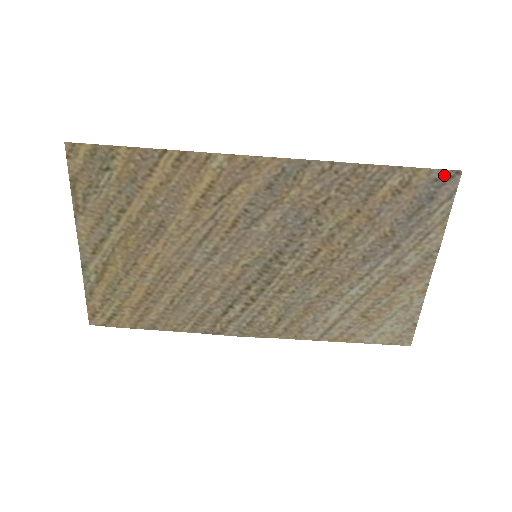
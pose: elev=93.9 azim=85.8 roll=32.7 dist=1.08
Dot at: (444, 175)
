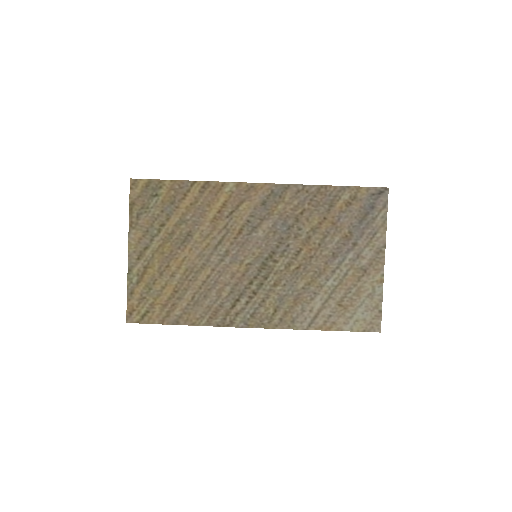
Dot at: (377, 191)
